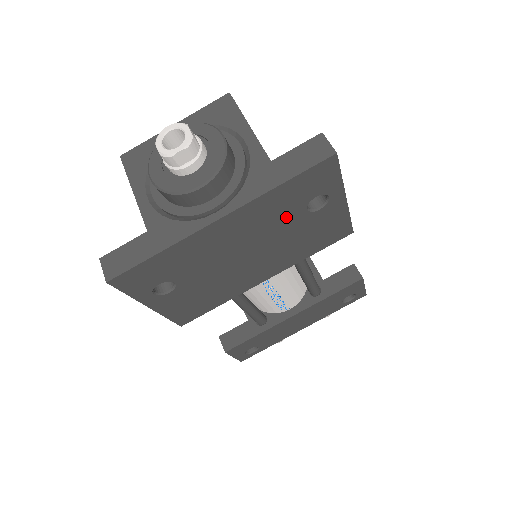
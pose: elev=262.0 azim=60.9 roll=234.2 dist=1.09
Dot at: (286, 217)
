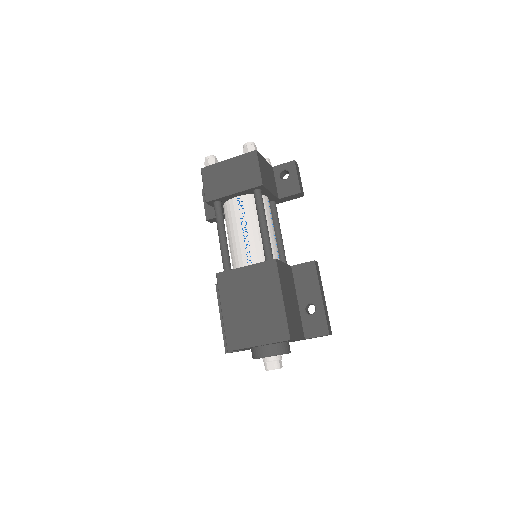
Dot at: occluded
